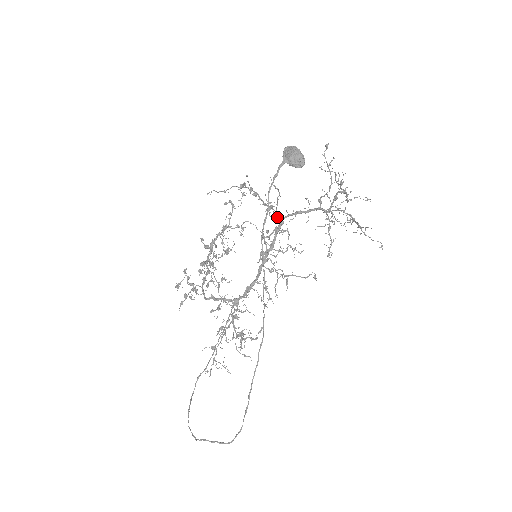
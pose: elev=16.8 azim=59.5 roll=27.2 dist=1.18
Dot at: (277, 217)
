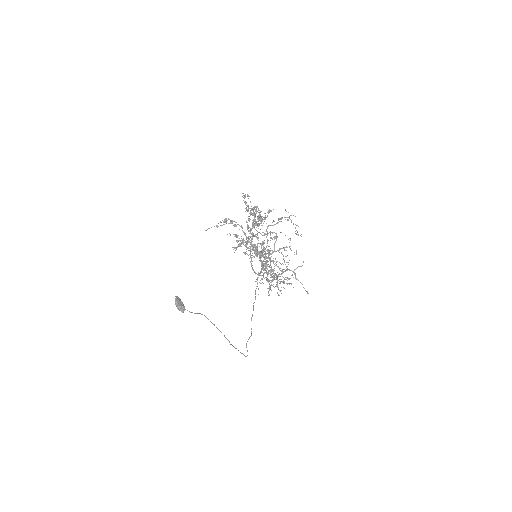
Dot at: occluded
